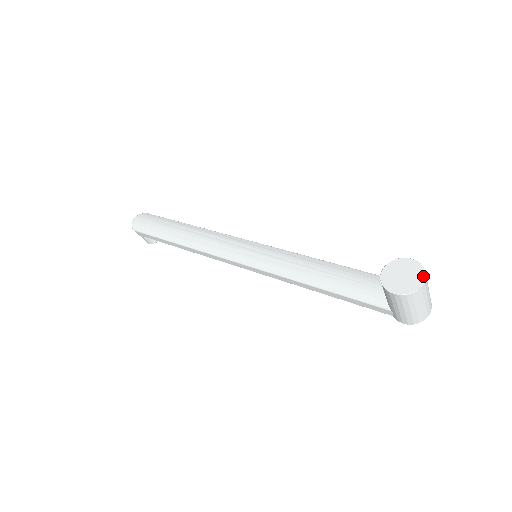
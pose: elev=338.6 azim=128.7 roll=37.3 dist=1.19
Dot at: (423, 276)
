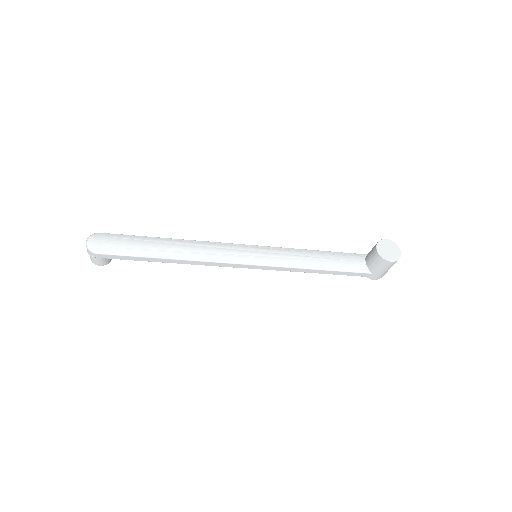
Dot at: (399, 248)
